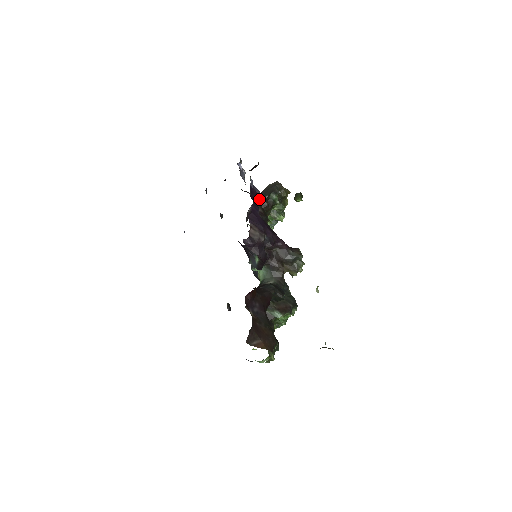
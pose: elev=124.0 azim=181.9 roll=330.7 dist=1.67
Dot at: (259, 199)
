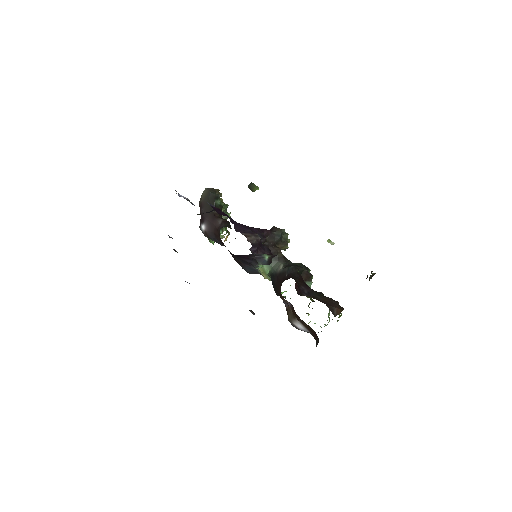
Dot at: occluded
